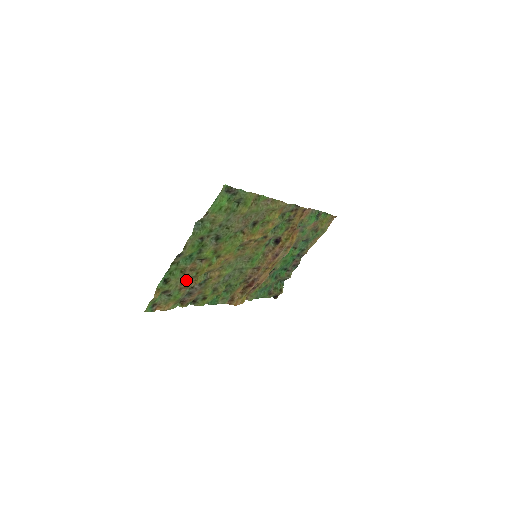
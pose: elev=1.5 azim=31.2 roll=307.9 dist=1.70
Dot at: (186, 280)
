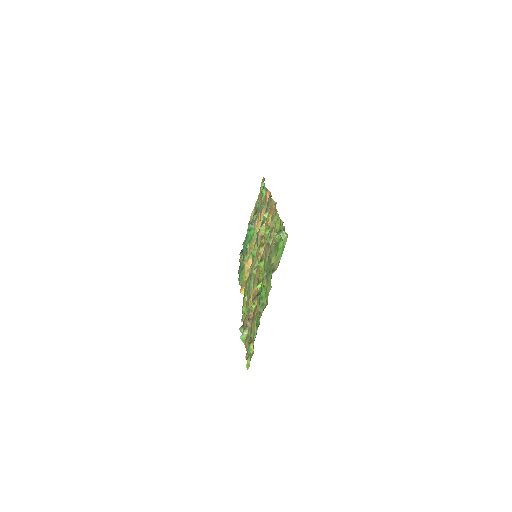
Dot at: (252, 319)
